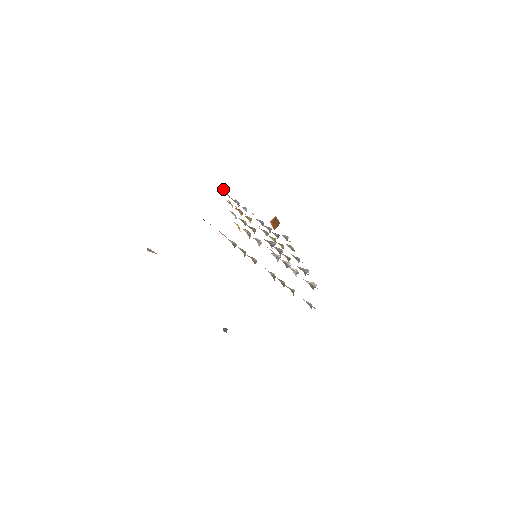
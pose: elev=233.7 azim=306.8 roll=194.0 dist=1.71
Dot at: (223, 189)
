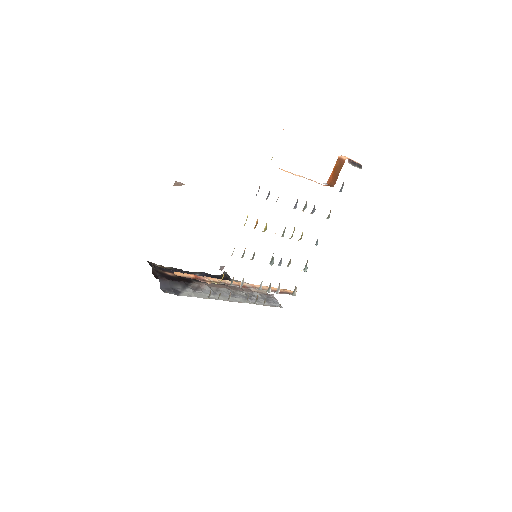
Dot at: occluded
